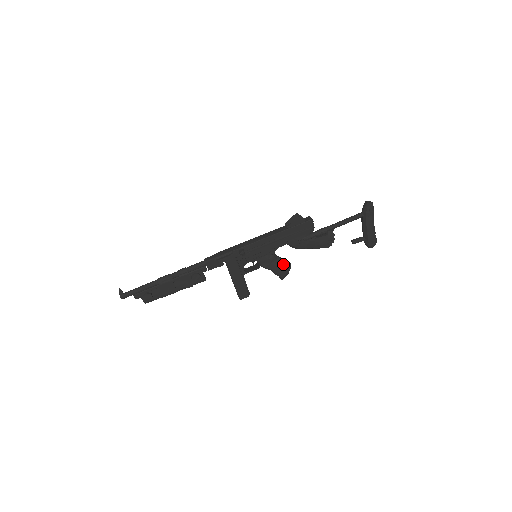
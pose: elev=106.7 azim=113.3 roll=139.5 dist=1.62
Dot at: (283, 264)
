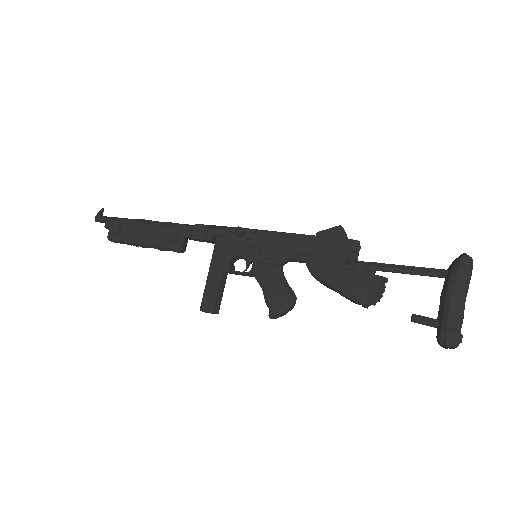
Dot at: (283, 288)
